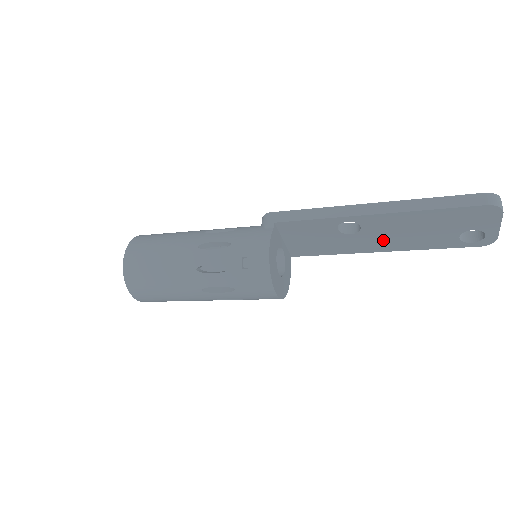
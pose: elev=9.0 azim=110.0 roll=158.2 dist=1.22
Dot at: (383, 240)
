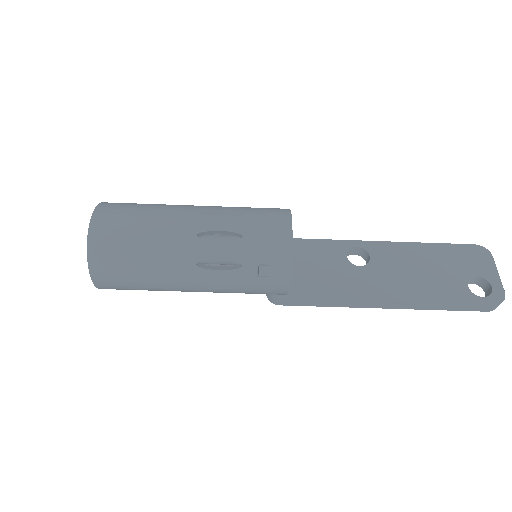
Dot at: (393, 281)
